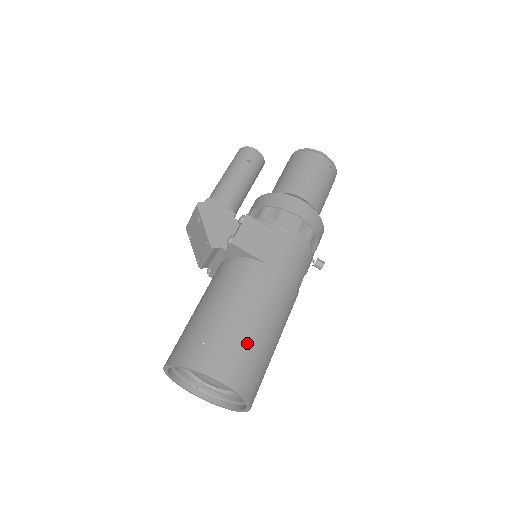
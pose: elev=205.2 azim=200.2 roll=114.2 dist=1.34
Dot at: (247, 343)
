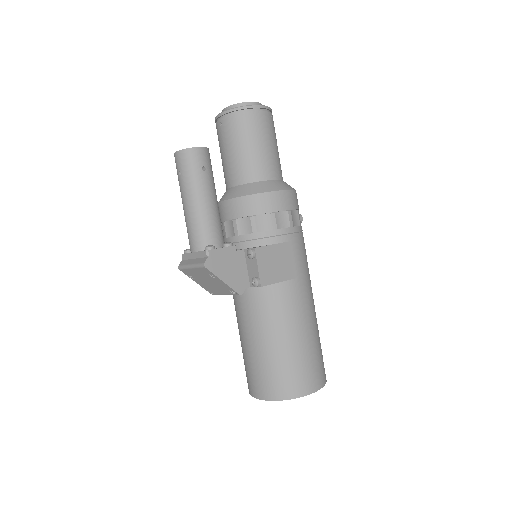
Dot at: (313, 351)
